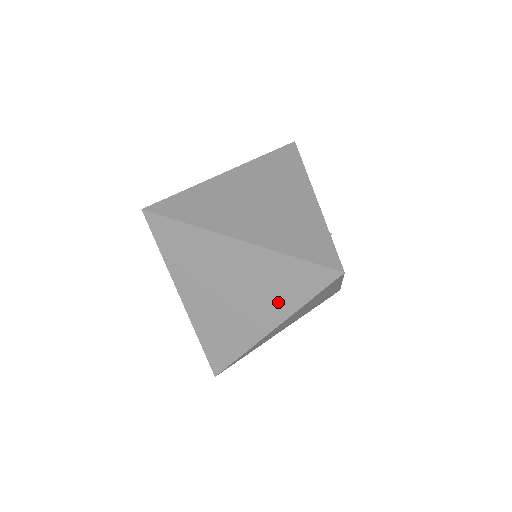
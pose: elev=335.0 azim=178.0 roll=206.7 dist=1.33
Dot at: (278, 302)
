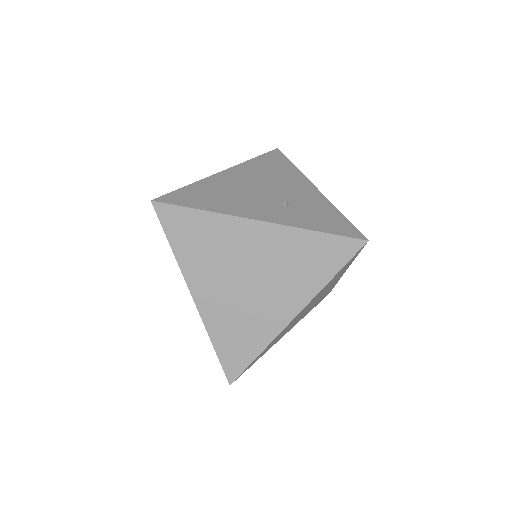
Dot at: occluded
